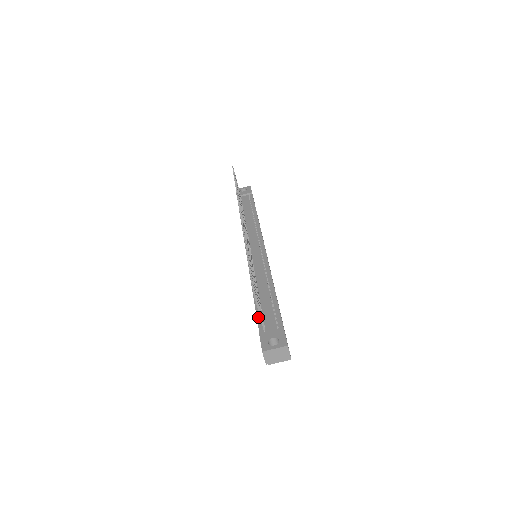
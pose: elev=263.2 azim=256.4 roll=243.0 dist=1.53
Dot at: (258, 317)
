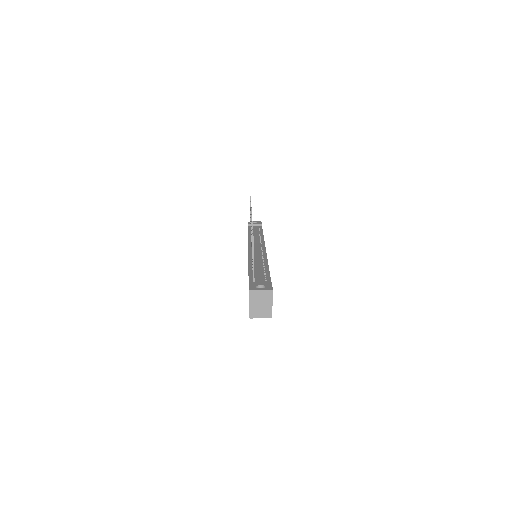
Dot at: (250, 277)
